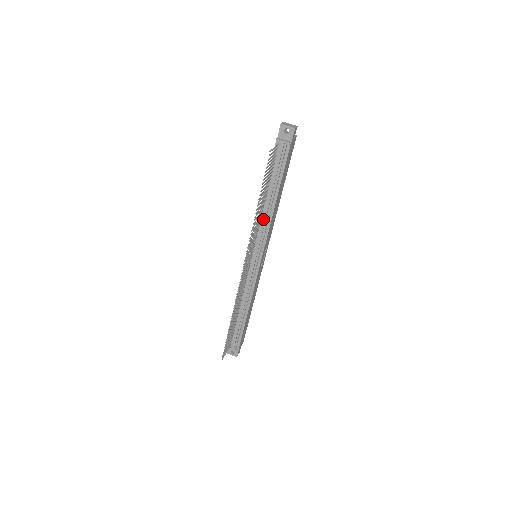
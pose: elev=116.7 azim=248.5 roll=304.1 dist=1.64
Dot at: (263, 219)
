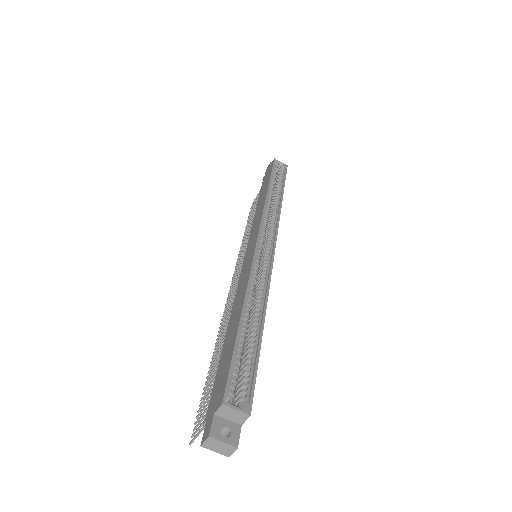
Dot at: occluded
